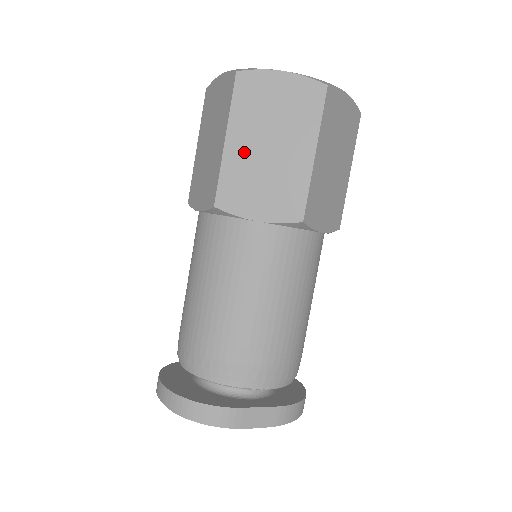
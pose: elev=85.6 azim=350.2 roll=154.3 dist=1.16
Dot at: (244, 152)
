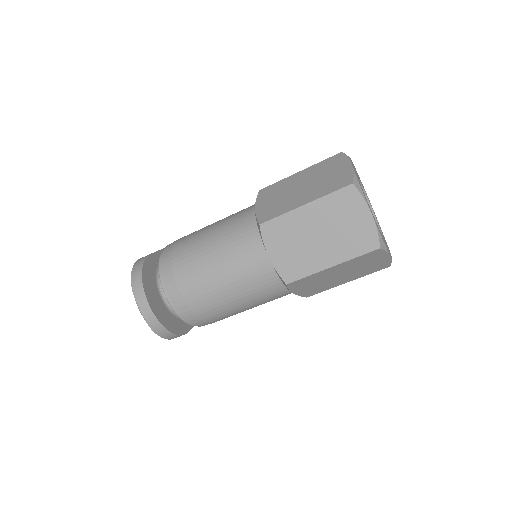
Dot at: (330, 273)
